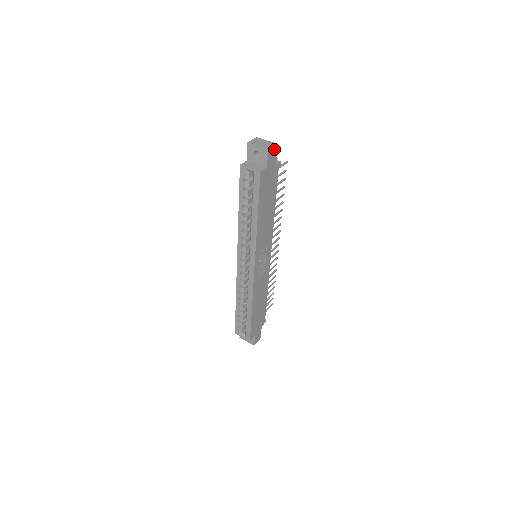
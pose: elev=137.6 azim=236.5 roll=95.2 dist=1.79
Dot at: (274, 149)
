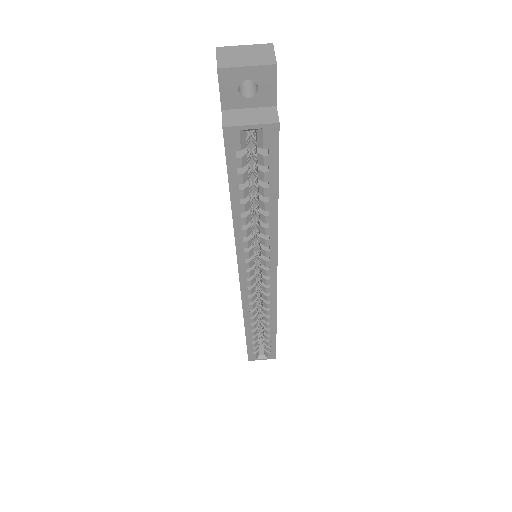
Dot at: occluded
